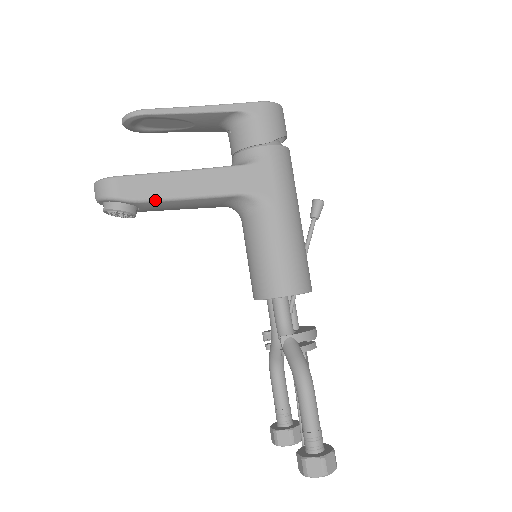
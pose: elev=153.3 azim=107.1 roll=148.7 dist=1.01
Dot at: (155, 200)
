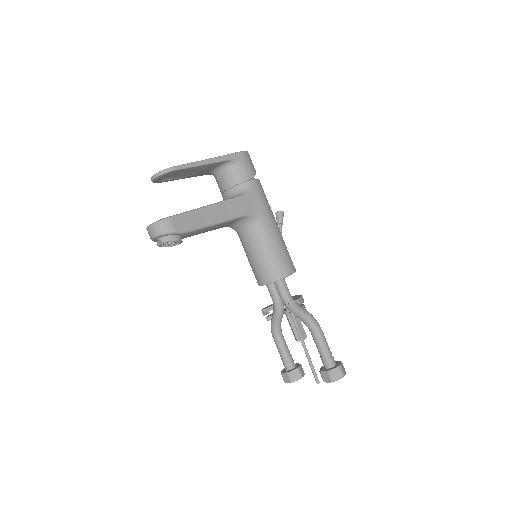
Dot at: (198, 229)
